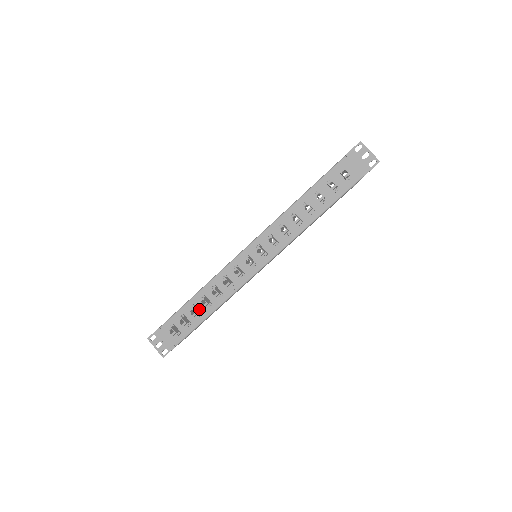
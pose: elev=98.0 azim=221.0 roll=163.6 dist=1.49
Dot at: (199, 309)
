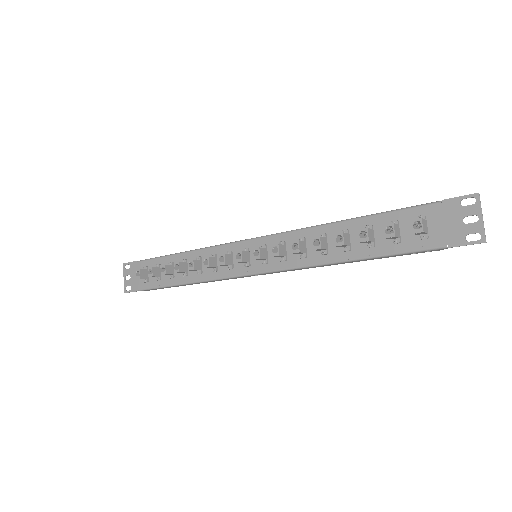
Dot at: occluded
